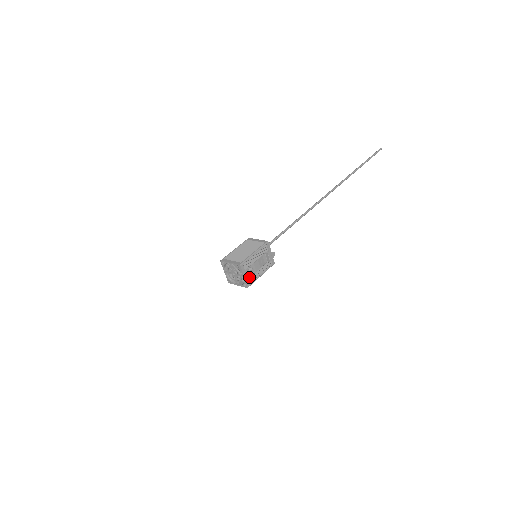
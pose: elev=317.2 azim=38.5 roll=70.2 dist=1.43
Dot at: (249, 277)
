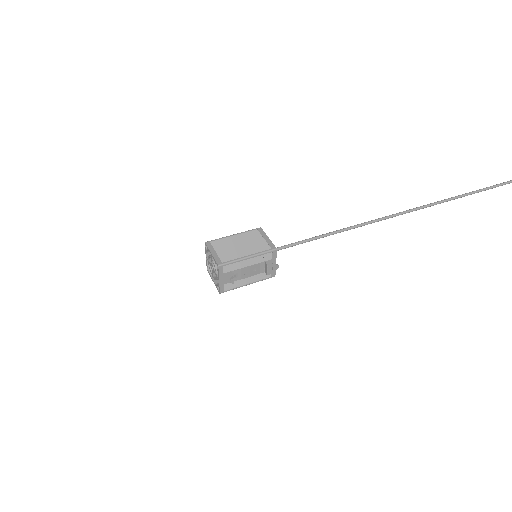
Dot at: (228, 282)
